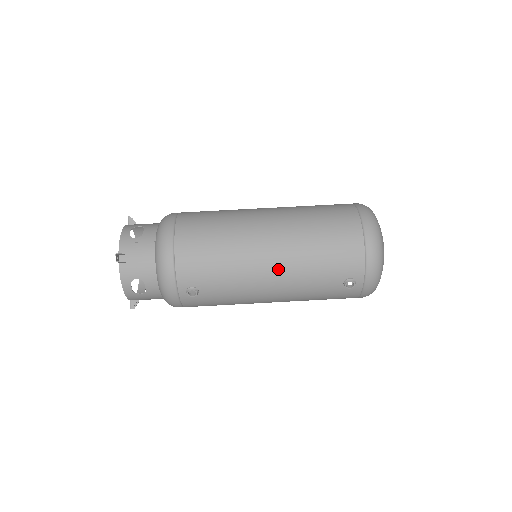
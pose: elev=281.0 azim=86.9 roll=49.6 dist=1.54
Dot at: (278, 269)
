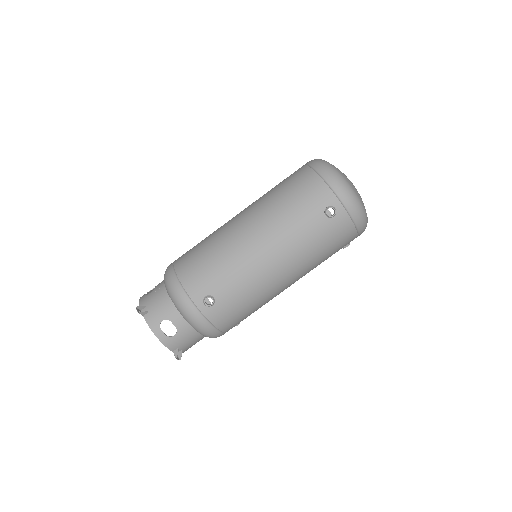
Dot at: (263, 237)
